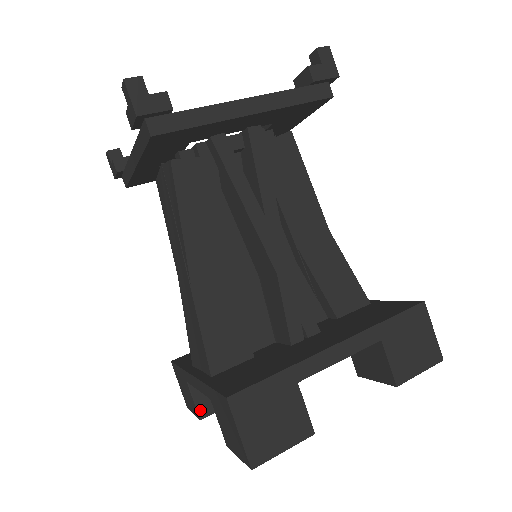
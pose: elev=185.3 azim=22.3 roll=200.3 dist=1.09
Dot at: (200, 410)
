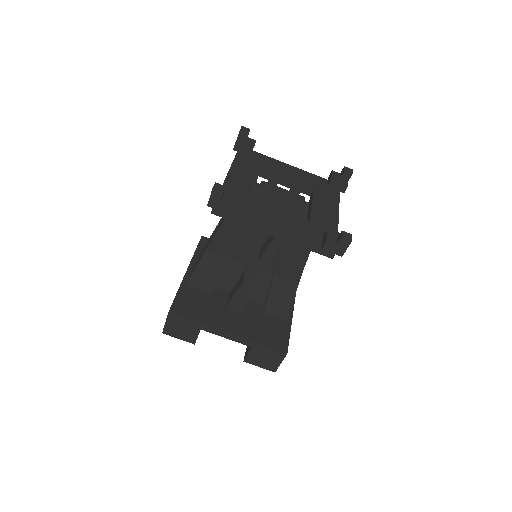
Dot at: occluded
